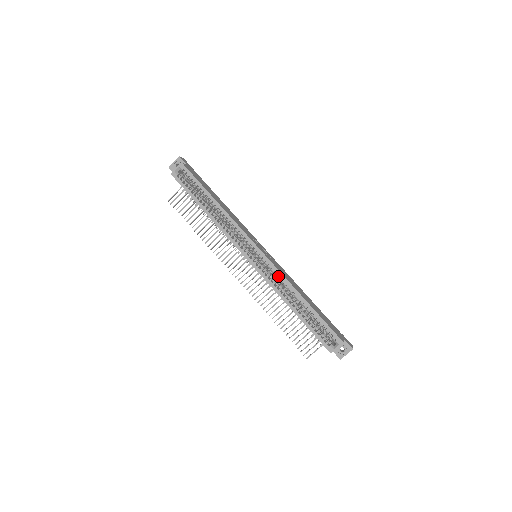
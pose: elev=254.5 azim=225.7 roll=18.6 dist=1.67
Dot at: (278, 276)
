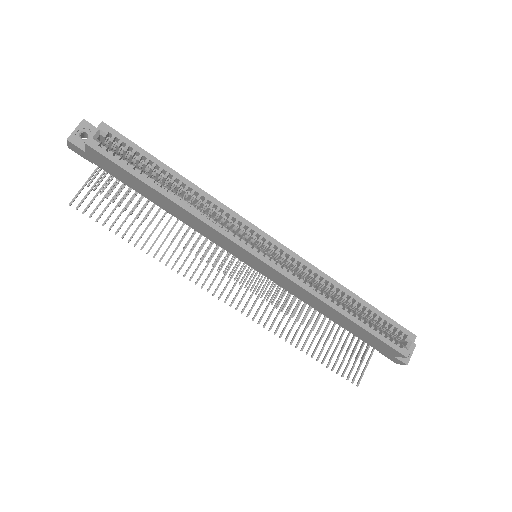
Dot at: (307, 272)
